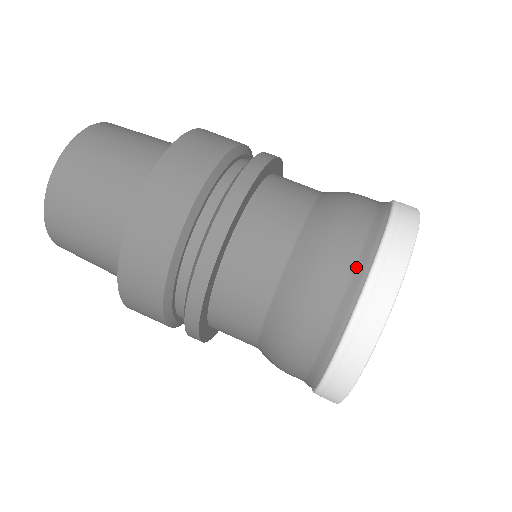
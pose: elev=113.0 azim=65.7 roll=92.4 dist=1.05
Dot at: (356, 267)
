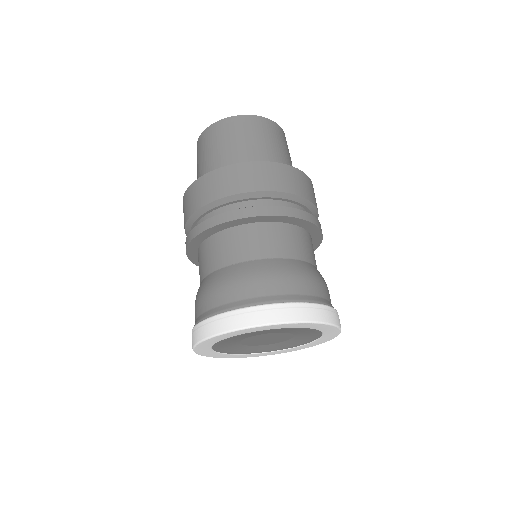
Dot at: (218, 307)
